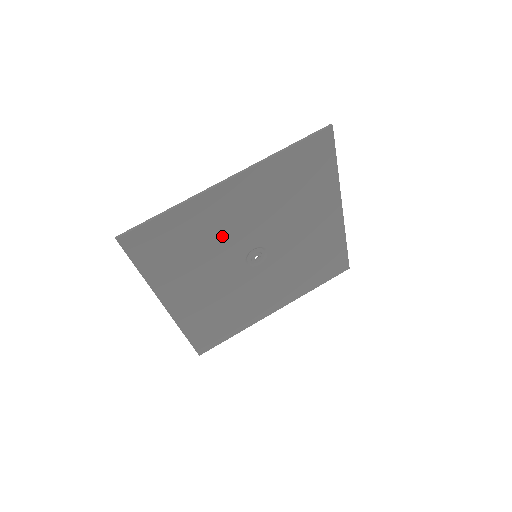
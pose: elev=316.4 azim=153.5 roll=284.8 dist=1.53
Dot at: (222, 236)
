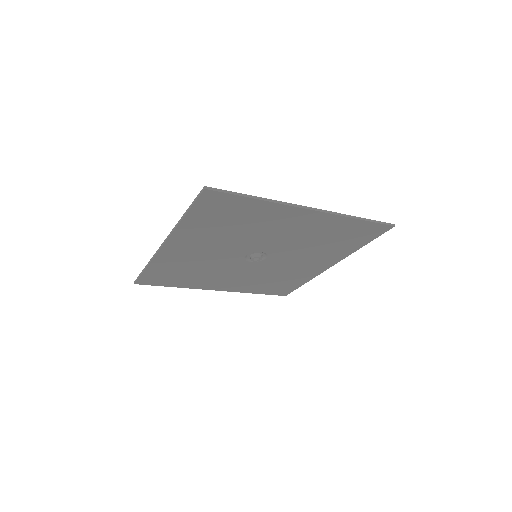
Dot at: (206, 261)
